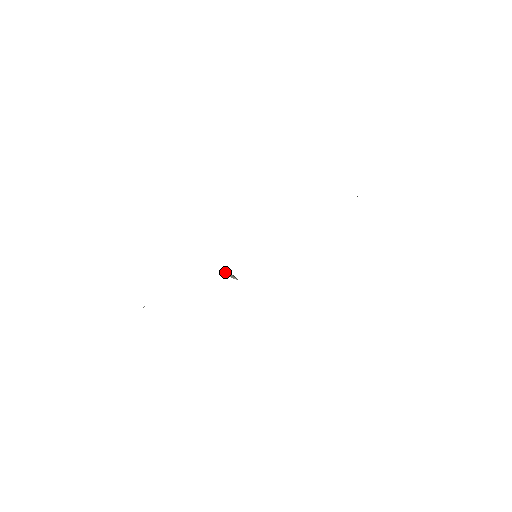
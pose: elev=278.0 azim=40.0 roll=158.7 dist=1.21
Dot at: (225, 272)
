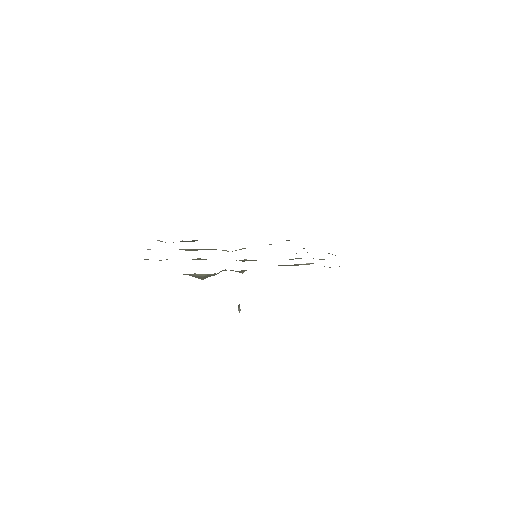
Dot at: occluded
